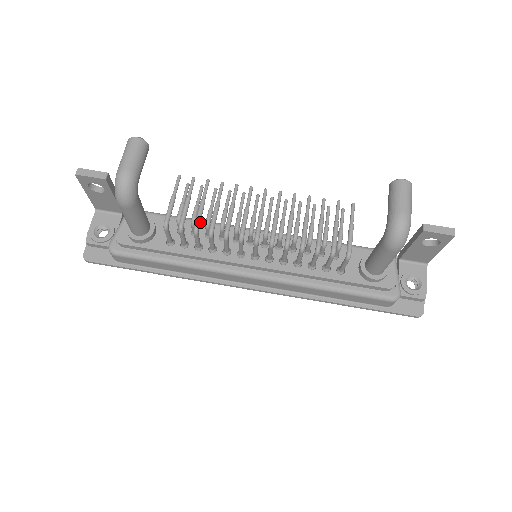
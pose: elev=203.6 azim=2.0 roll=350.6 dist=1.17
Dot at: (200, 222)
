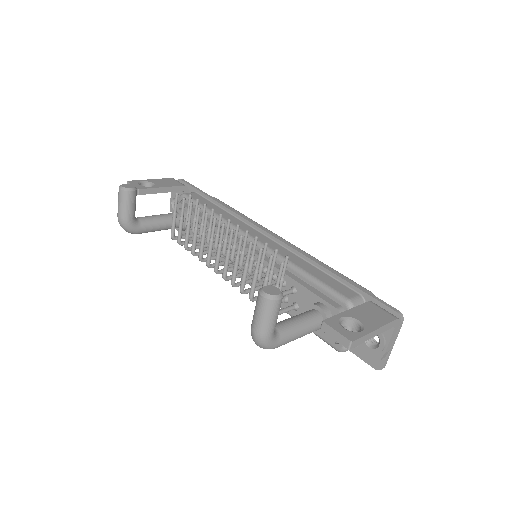
Dot at: occluded
